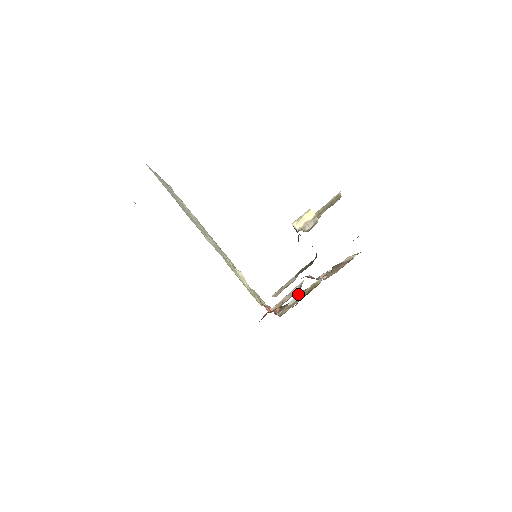
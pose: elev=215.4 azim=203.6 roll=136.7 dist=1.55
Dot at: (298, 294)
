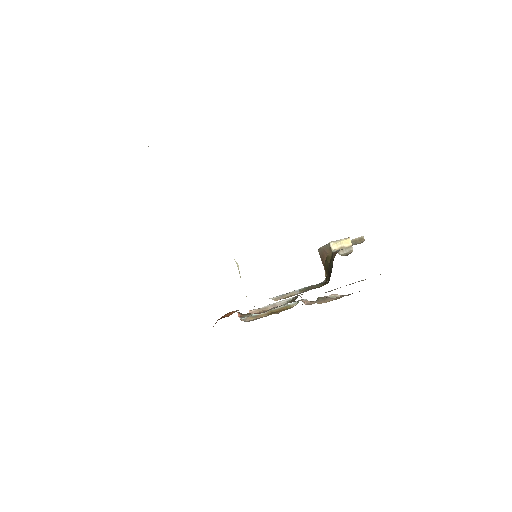
Dot at: occluded
